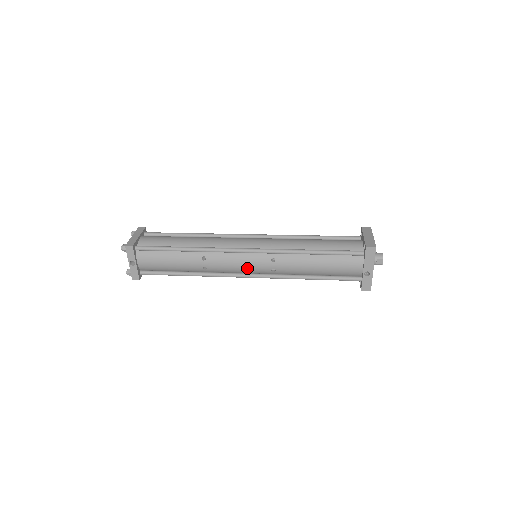
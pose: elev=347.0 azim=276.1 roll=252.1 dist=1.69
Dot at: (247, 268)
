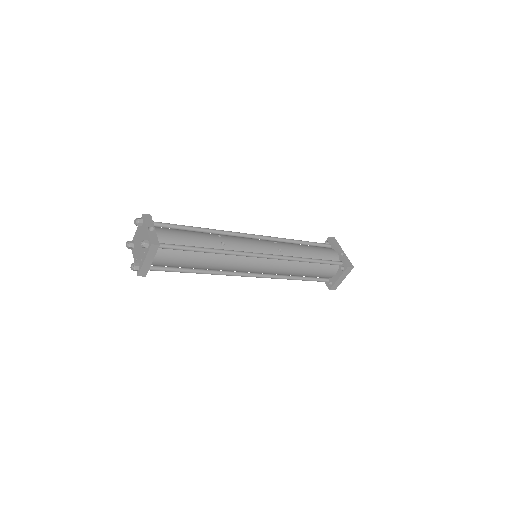
Dot at: (259, 246)
